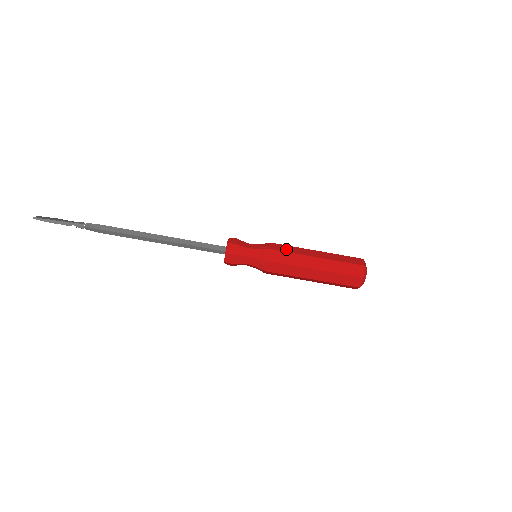
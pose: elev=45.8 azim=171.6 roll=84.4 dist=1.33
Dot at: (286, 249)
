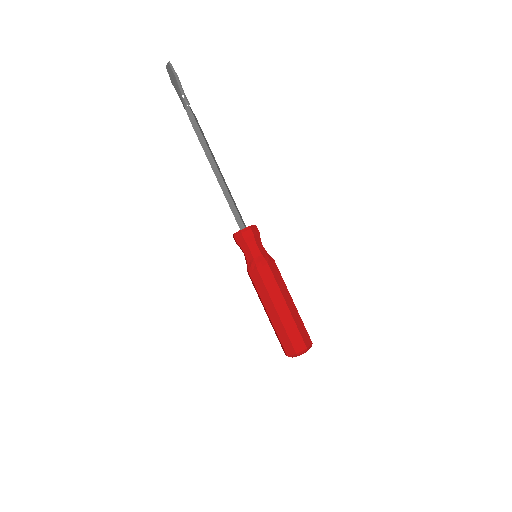
Dot at: (280, 274)
